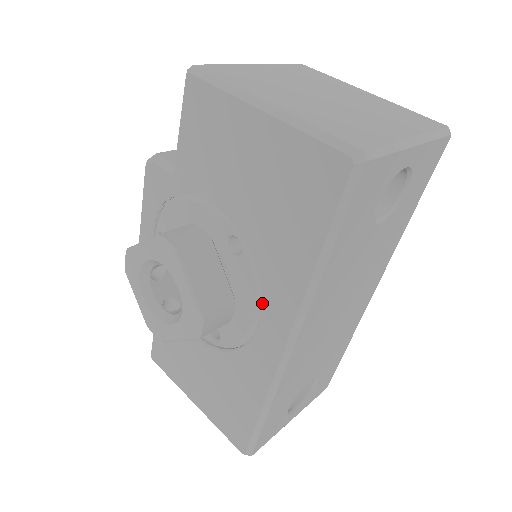
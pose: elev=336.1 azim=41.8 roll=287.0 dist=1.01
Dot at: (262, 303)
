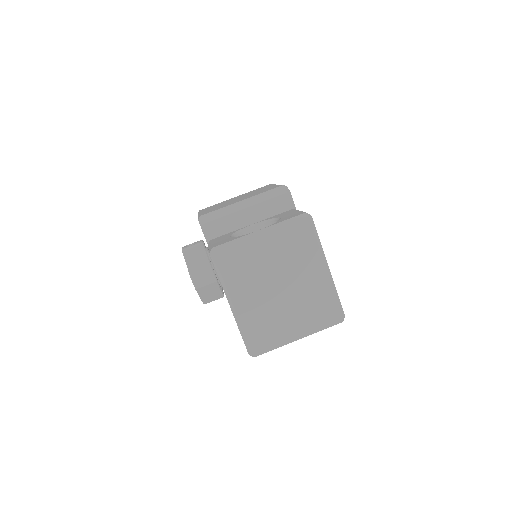
Dot at: occluded
